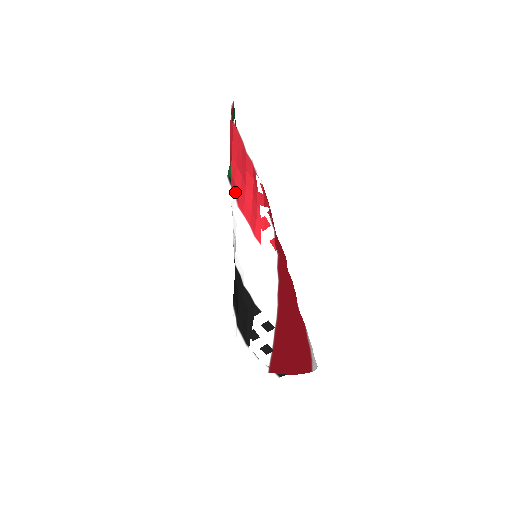
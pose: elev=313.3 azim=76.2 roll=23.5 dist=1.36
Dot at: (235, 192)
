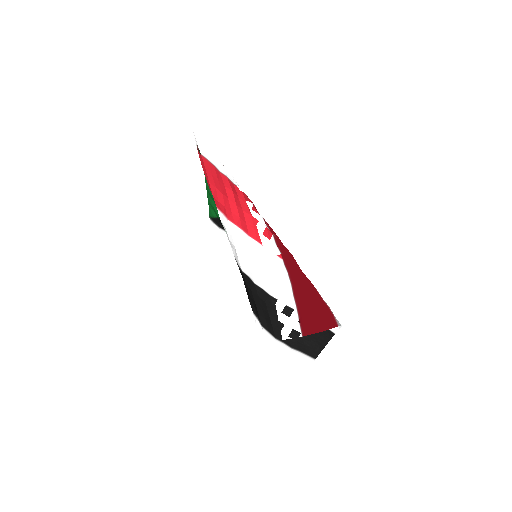
Dot at: (221, 209)
